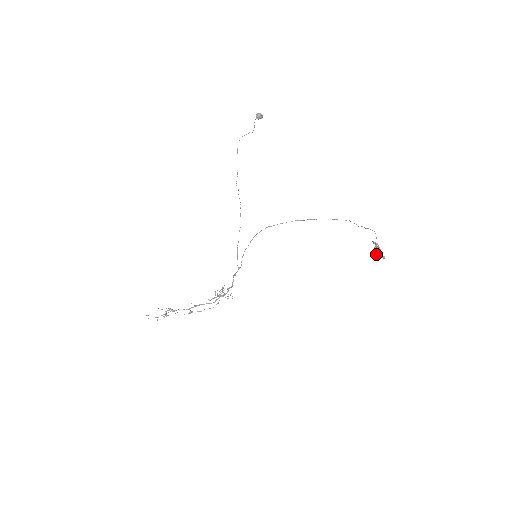
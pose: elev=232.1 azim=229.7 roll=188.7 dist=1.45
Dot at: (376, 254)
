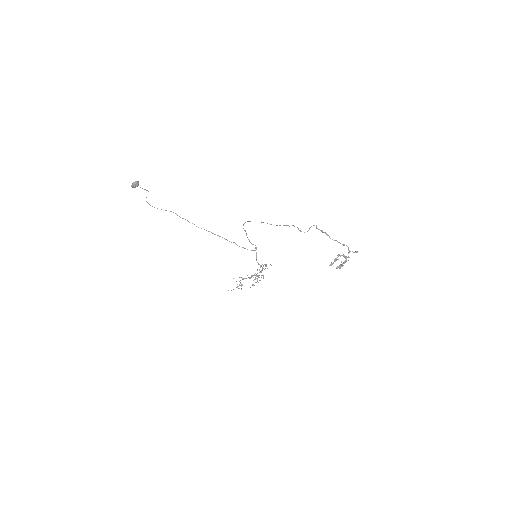
Dot at: occluded
